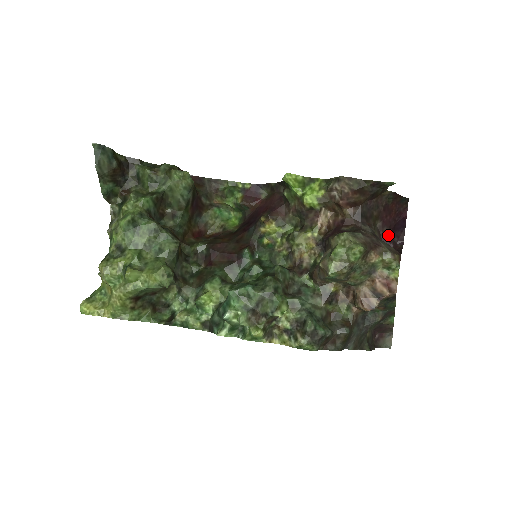
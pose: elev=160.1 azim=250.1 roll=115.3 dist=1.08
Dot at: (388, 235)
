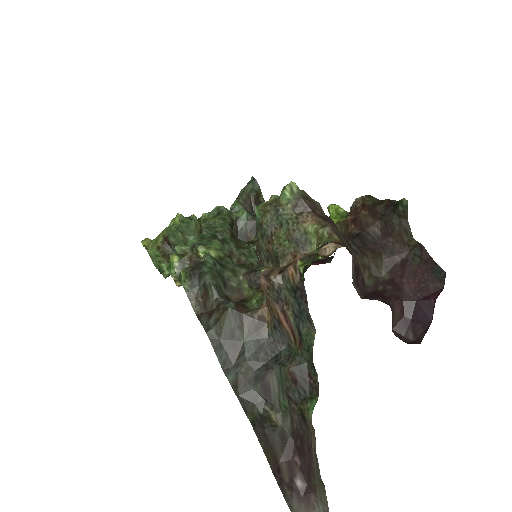
Dot at: (388, 295)
